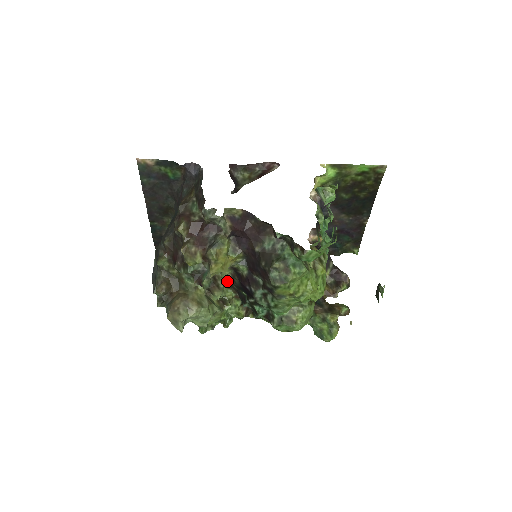
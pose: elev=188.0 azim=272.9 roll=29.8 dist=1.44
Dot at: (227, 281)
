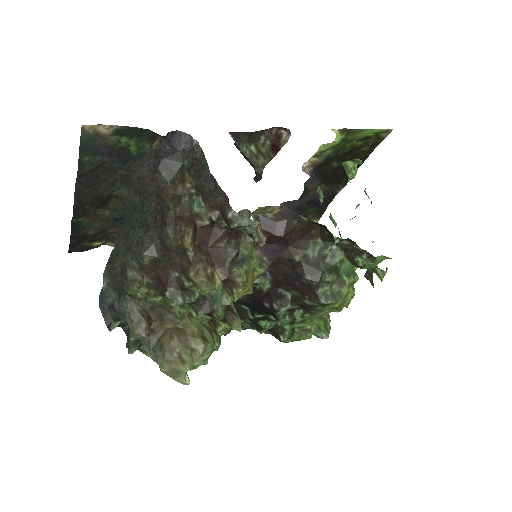
Dot at: occluded
